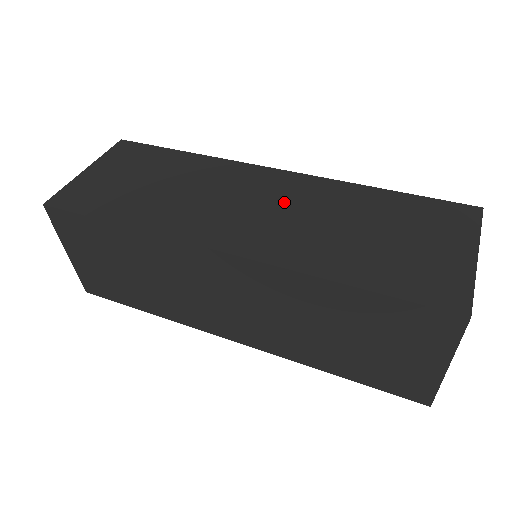
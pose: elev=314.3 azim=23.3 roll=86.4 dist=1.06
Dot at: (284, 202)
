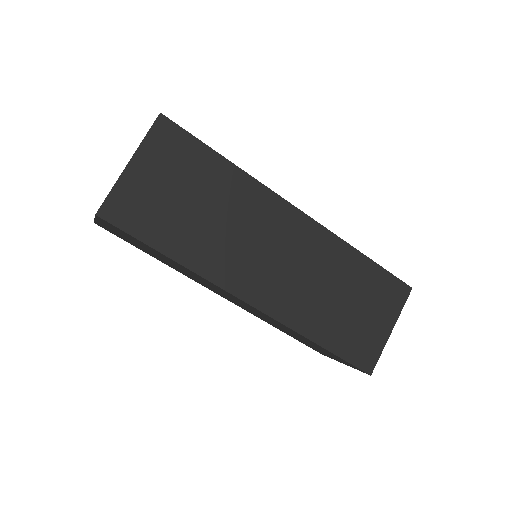
Dot at: occluded
